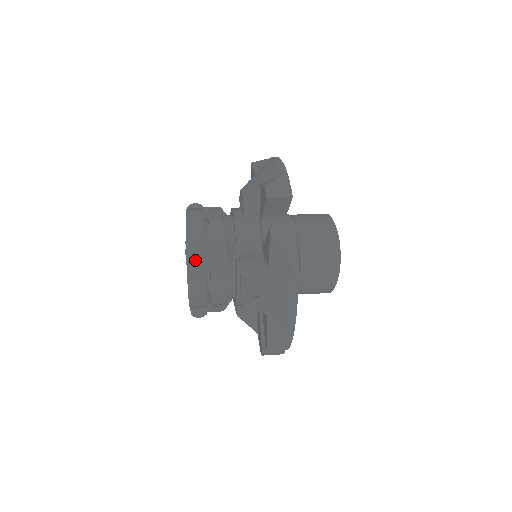
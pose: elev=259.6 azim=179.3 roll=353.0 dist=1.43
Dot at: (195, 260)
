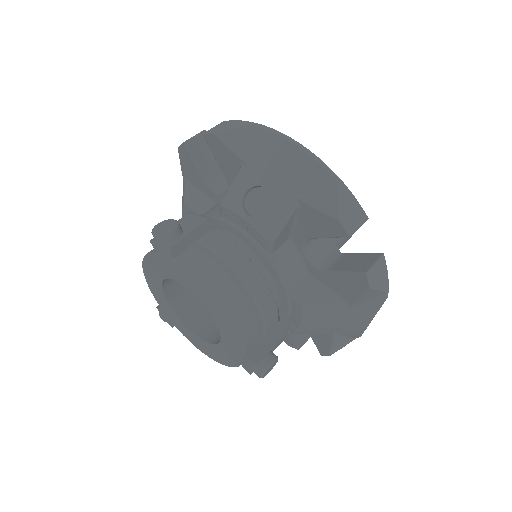
Dot at: (171, 229)
